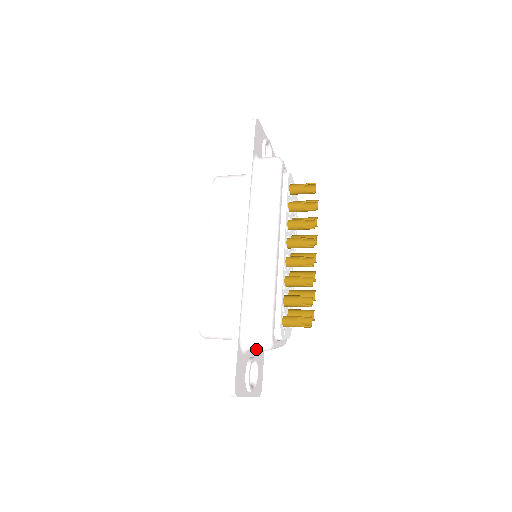
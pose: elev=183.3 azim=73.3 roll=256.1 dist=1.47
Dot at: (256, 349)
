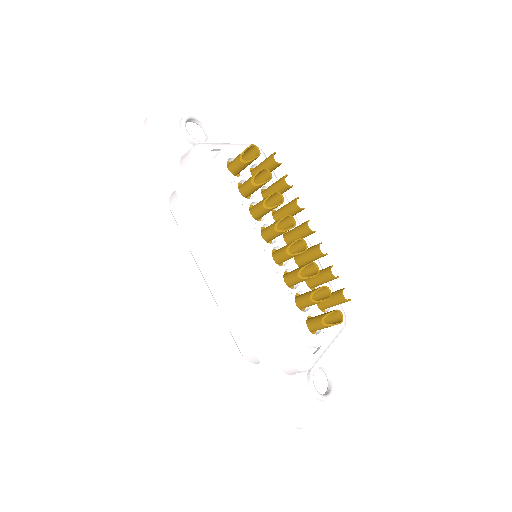
Dot at: (299, 372)
